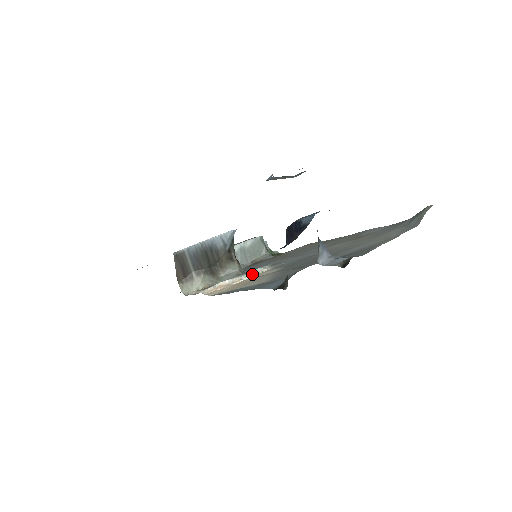
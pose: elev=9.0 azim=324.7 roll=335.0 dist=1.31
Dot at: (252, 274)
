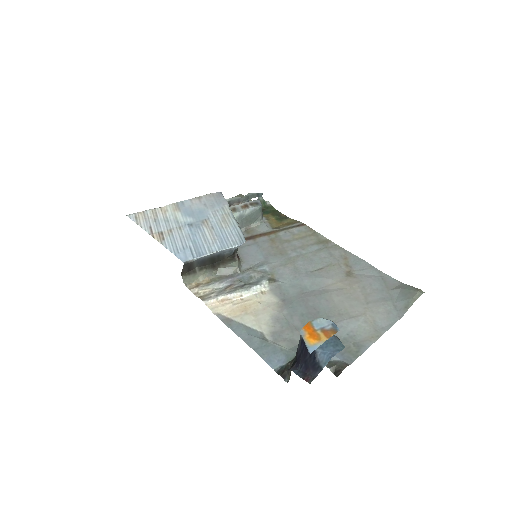
Dot at: (252, 292)
